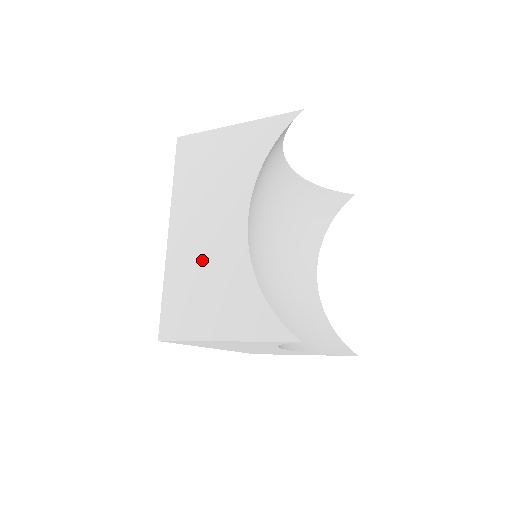
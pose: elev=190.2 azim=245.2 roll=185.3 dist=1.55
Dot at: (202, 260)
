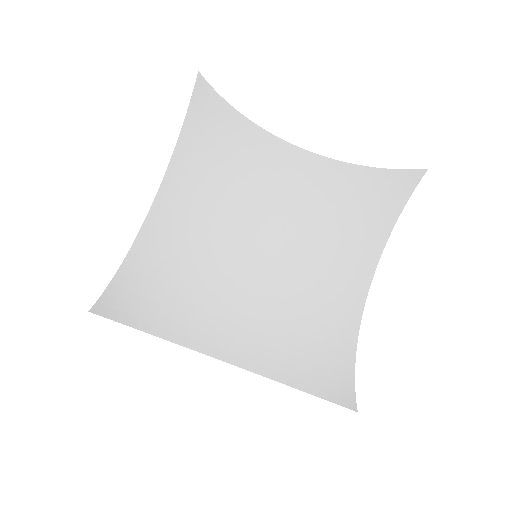
Dot at: occluded
